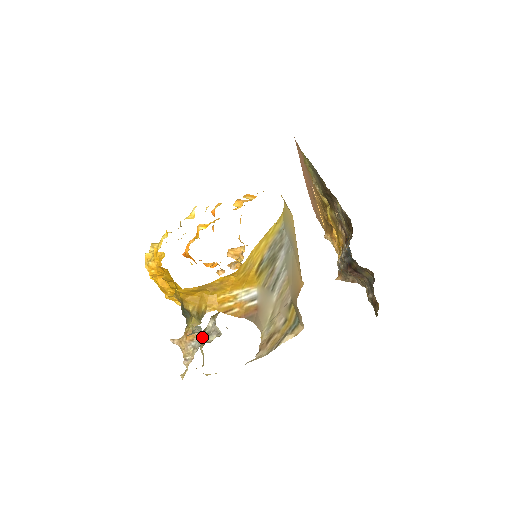
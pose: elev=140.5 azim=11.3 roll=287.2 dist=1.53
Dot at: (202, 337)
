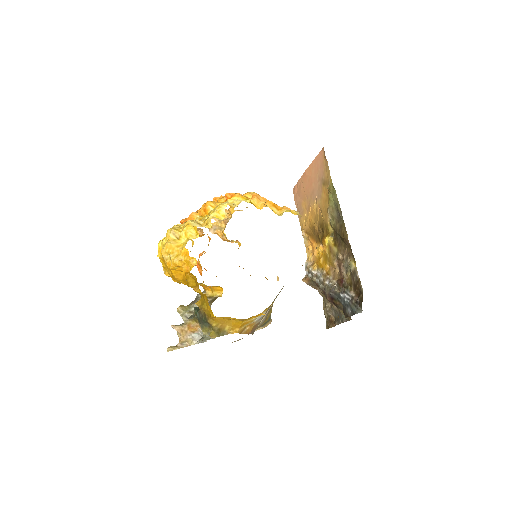
Dot at: occluded
